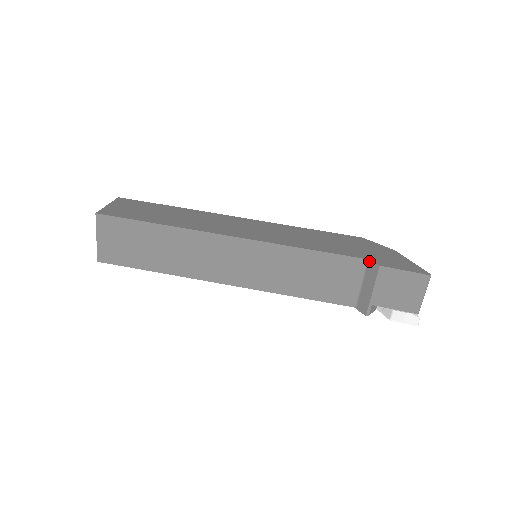
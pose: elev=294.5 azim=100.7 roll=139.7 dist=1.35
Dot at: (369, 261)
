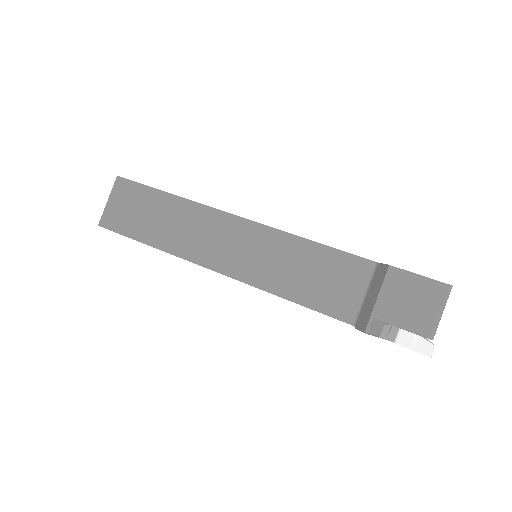
Dot at: (378, 264)
